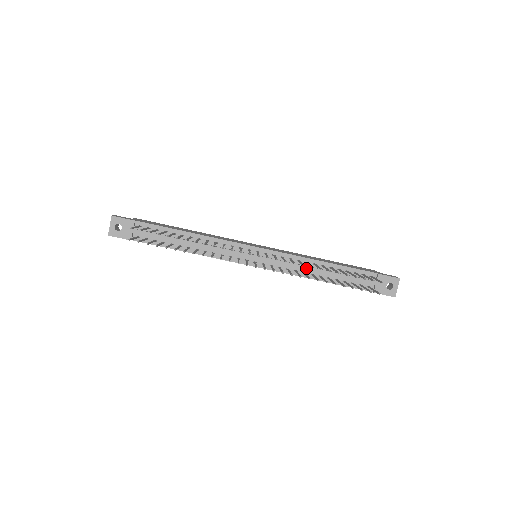
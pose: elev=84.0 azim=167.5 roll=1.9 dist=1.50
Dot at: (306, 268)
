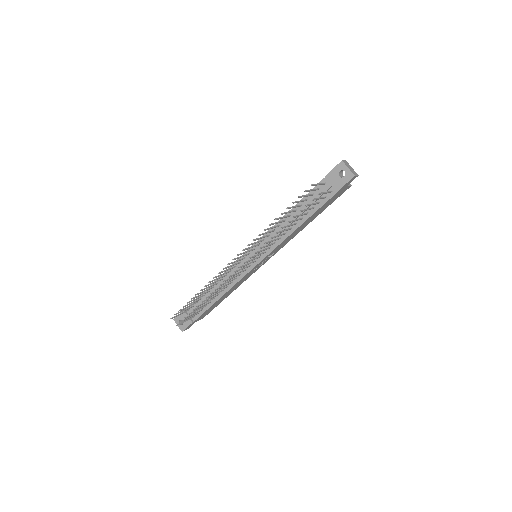
Dot at: occluded
